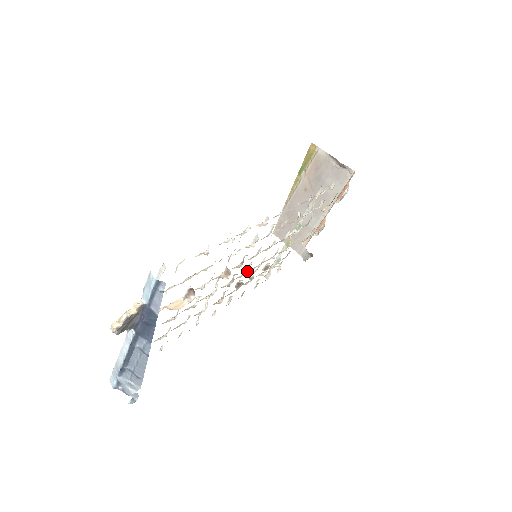
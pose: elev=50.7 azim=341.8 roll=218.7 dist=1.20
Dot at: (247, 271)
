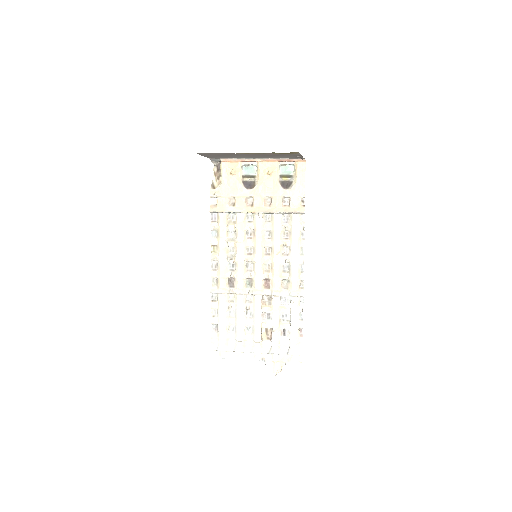
Dot at: (248, 263)
